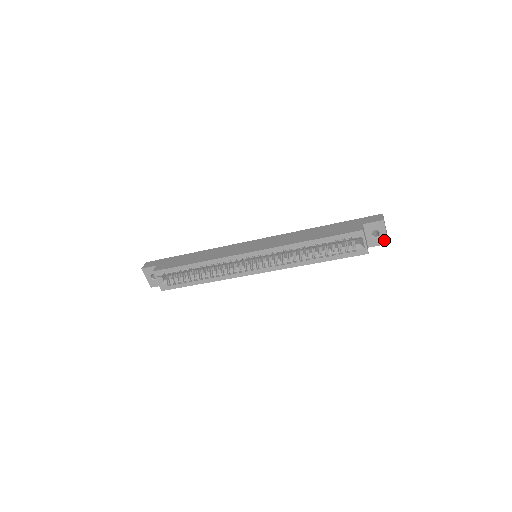
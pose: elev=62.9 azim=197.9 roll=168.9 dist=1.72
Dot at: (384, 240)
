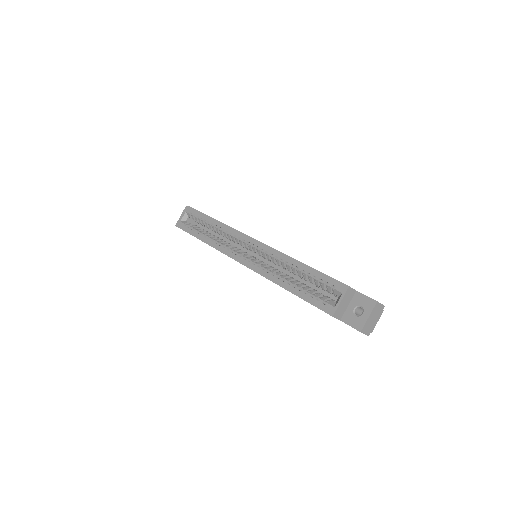
Dot at: (360, 324)
